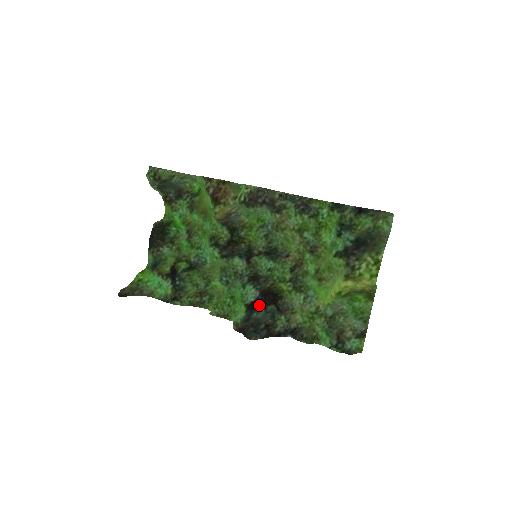
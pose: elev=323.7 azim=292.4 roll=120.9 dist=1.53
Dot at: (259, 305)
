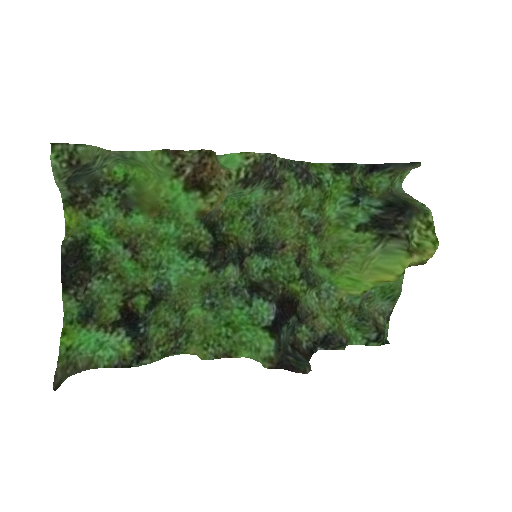
Dot at: (280, 322)
